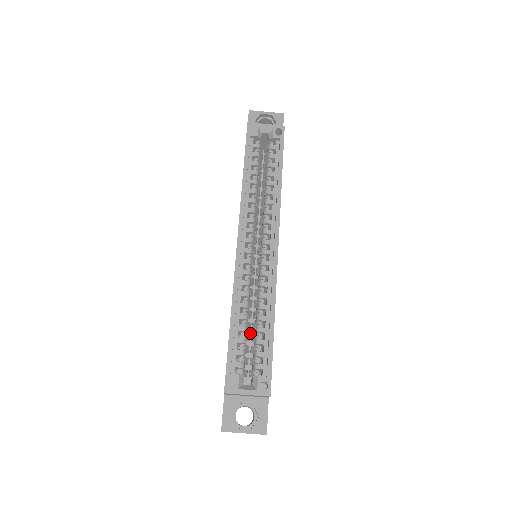
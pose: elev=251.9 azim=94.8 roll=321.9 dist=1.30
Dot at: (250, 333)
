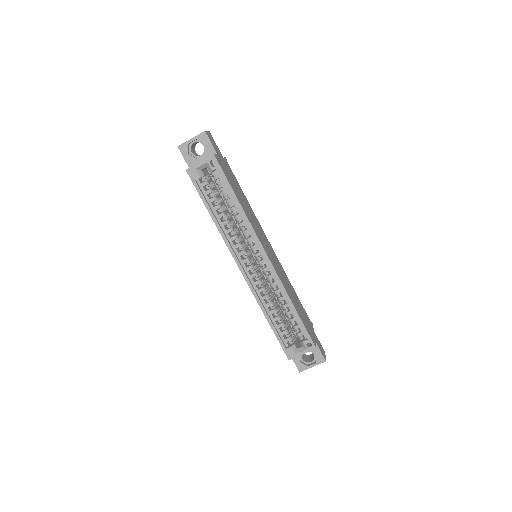
Dot at: occluded
